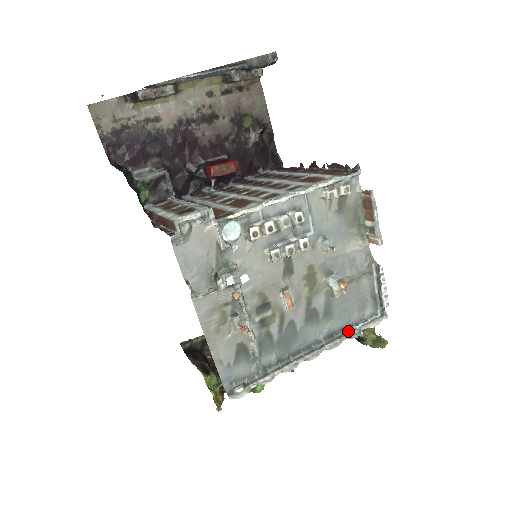
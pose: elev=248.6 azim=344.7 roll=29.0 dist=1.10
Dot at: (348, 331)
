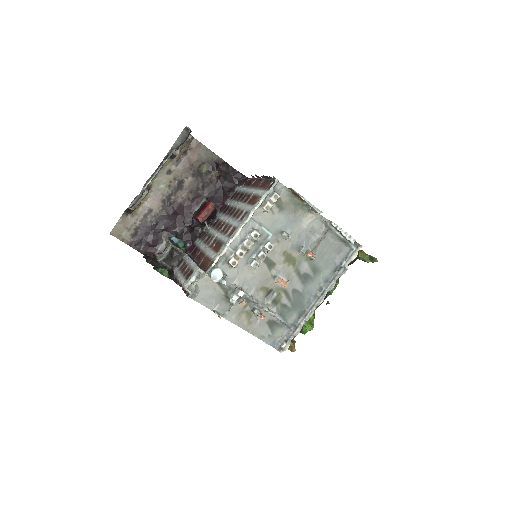
Dot at: (337, 272)
